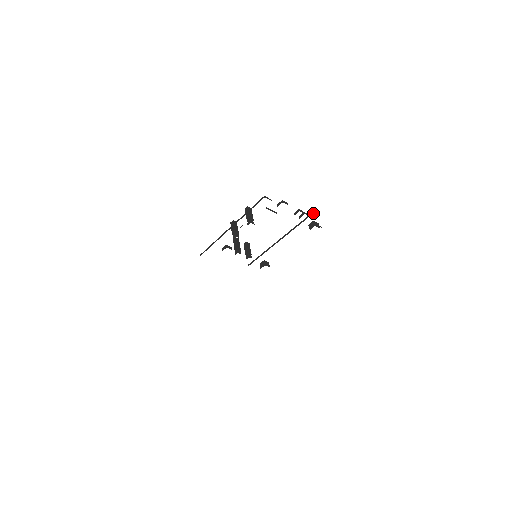
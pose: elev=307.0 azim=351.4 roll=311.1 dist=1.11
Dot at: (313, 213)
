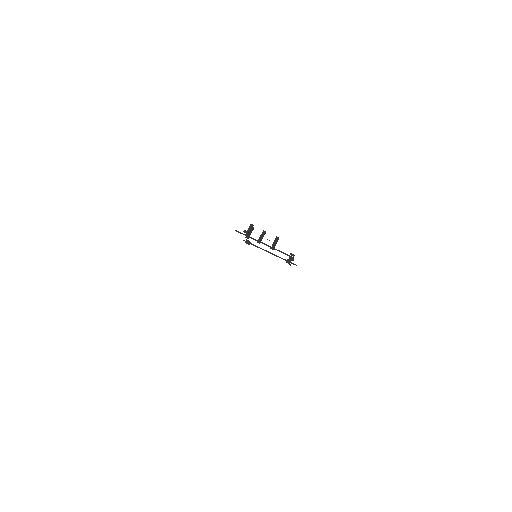
Dot at: (296, 265)
